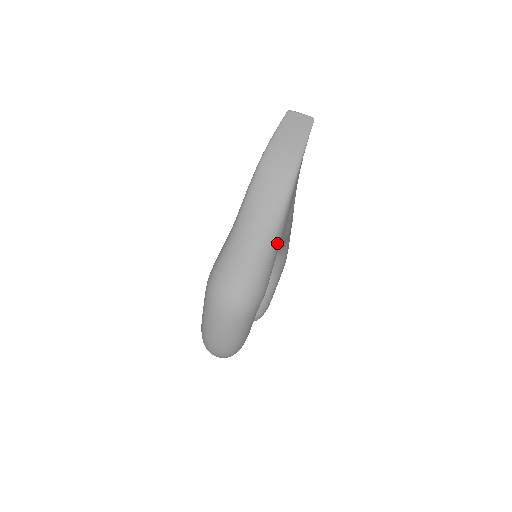
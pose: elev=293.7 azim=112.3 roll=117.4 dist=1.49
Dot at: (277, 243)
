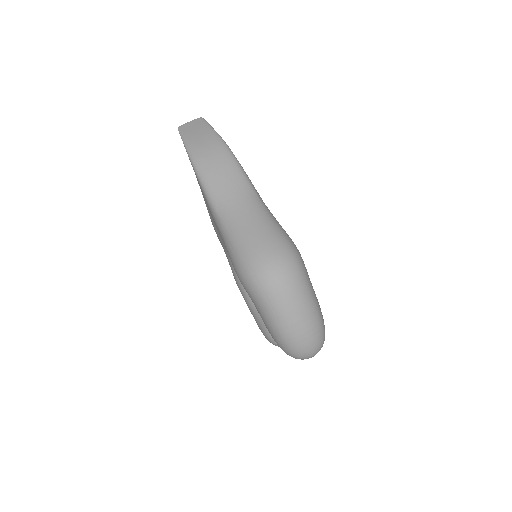
Dot at: (265, 205)
